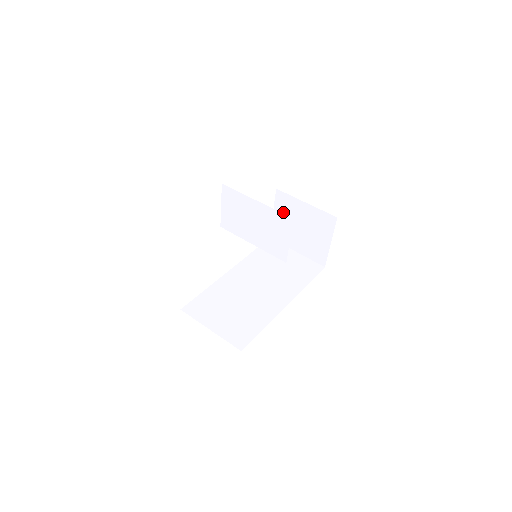
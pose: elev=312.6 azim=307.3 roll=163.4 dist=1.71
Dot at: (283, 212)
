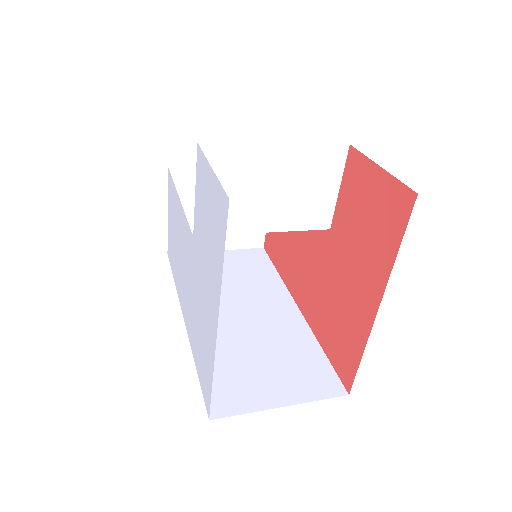
Dot at: (186, 200)
